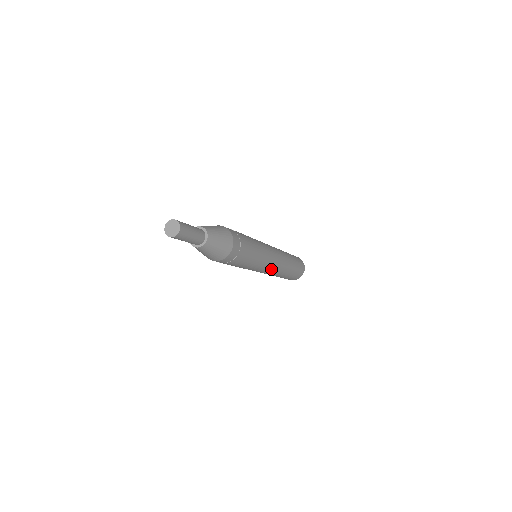
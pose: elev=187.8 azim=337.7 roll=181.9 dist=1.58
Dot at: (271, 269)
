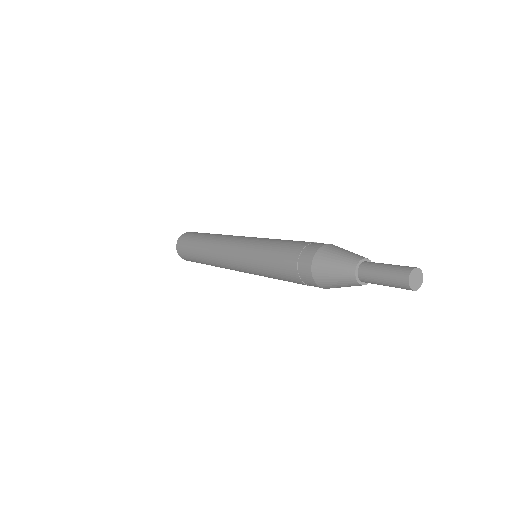
Dot at: occluded
